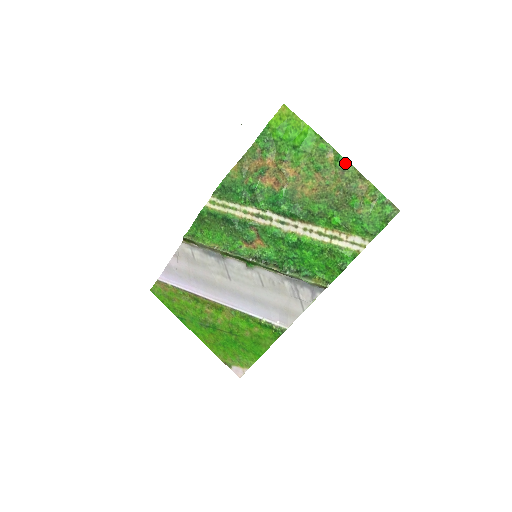
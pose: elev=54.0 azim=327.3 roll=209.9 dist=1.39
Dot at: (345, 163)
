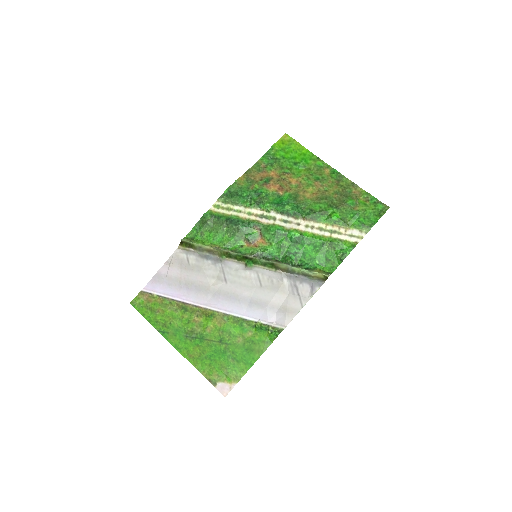
Dot at: (340, 175)
